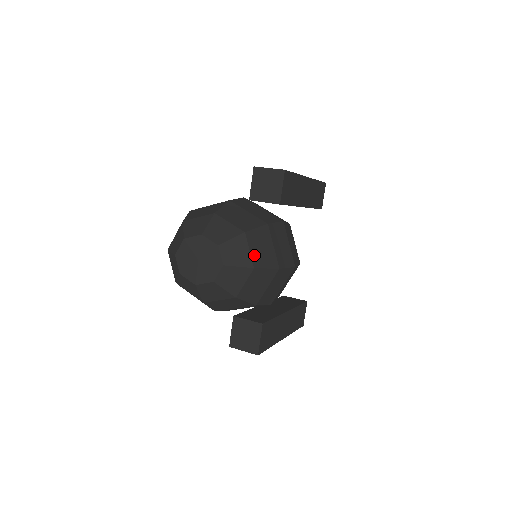
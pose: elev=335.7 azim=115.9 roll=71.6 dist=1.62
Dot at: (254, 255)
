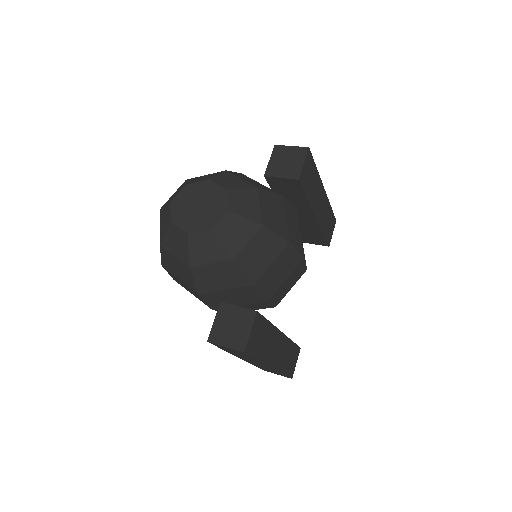
Dot at: (264, 214)
